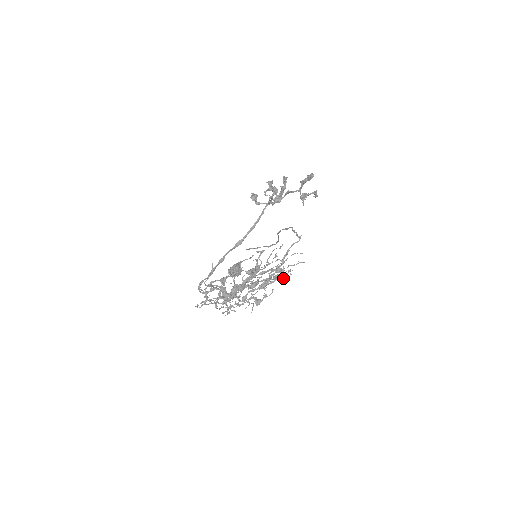
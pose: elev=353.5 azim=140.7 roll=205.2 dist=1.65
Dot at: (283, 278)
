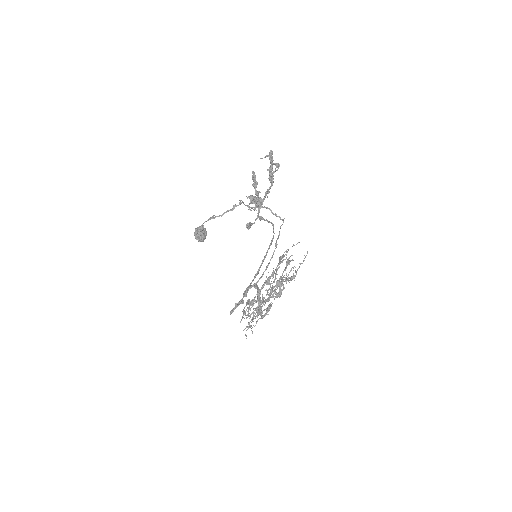
Dot at: occluded
